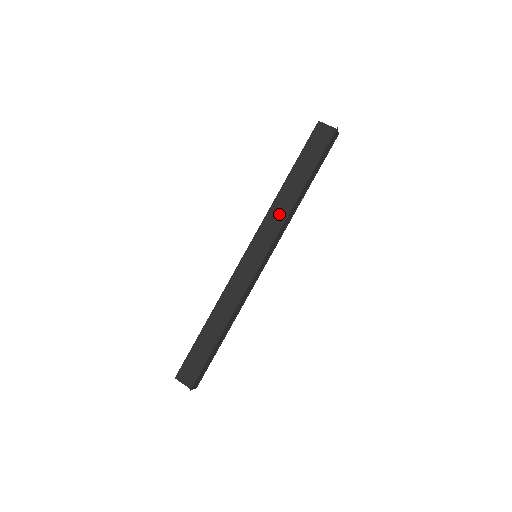
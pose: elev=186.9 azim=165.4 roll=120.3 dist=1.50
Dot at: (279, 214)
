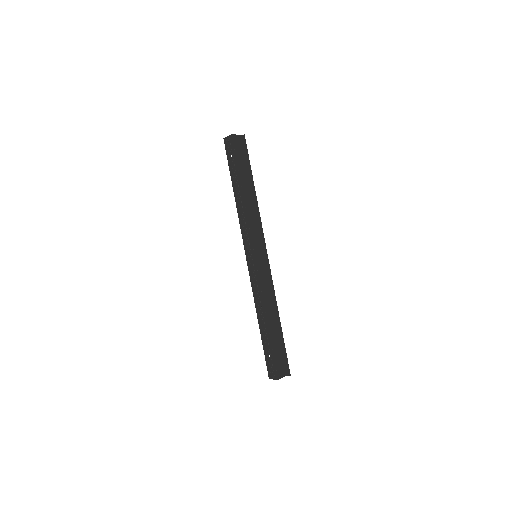
Dot at: (254, 216)
